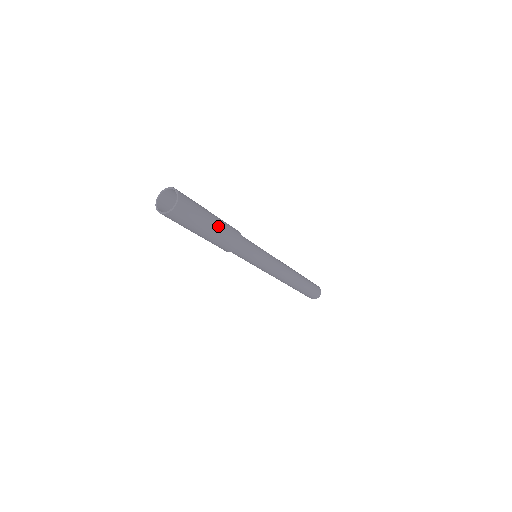
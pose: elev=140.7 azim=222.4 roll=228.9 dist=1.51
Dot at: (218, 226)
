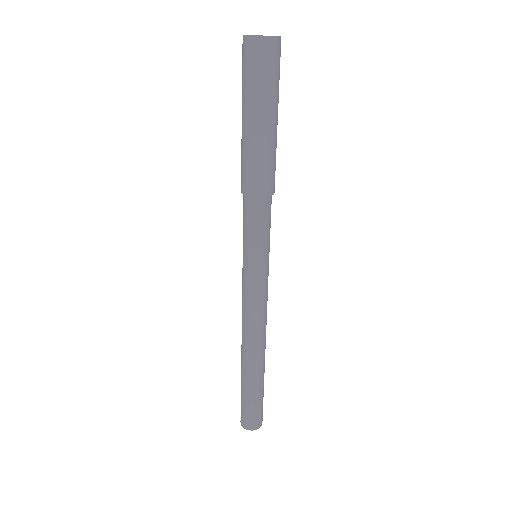
Dot at: (276, 134)
